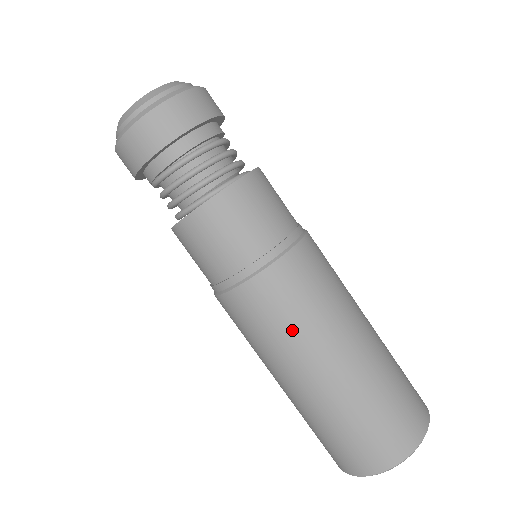
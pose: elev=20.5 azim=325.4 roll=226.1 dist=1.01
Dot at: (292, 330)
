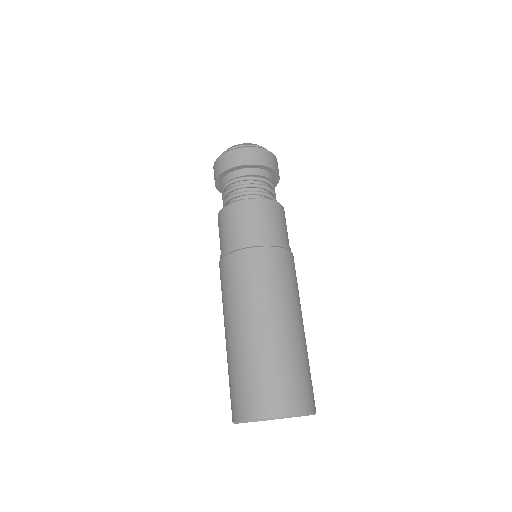
Dot at: (278, 287)
